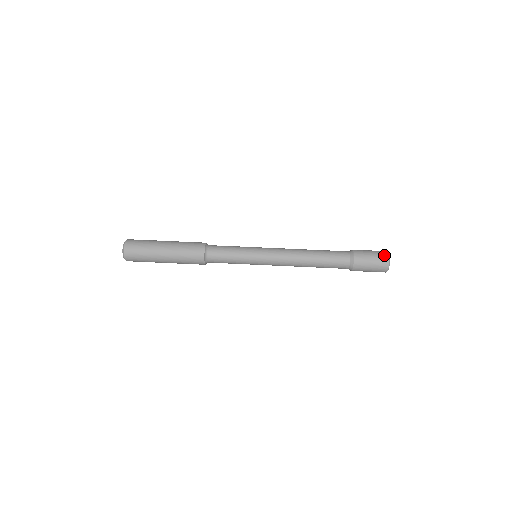
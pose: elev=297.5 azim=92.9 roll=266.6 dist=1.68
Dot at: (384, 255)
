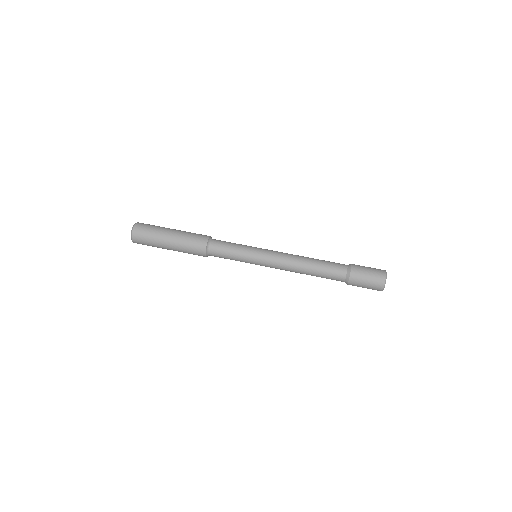
Dot at: (380, 284)
